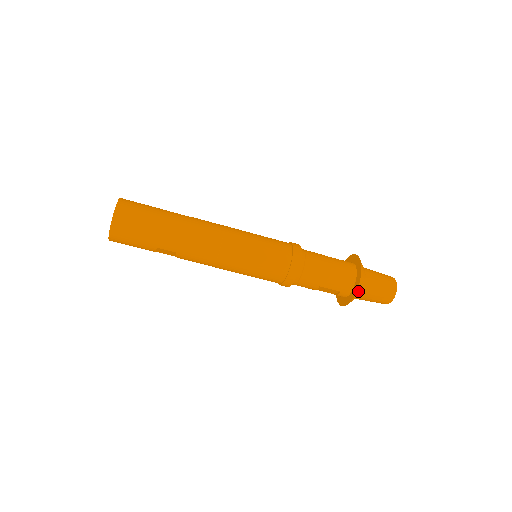
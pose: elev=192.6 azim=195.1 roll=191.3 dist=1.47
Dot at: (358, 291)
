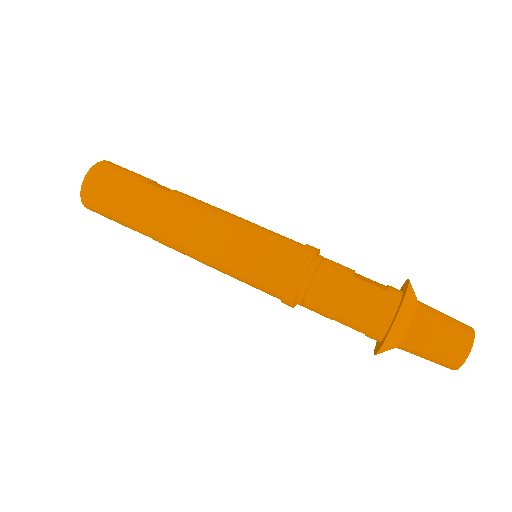
Dot at: (387, 345)
